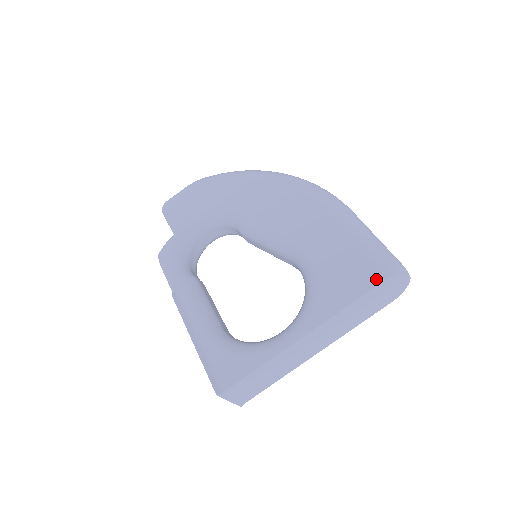
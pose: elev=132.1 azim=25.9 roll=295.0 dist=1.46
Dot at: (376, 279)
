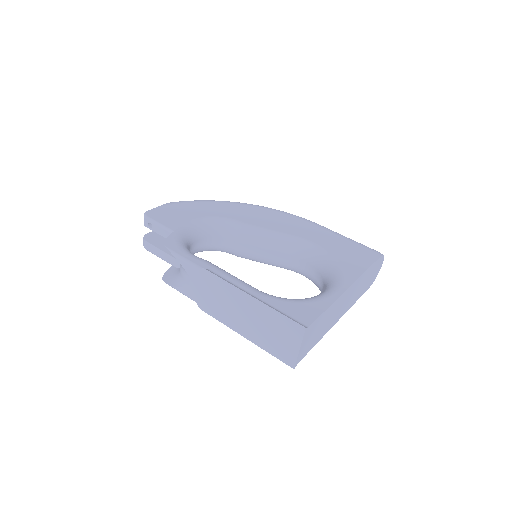
Dot at: (375, 256)
